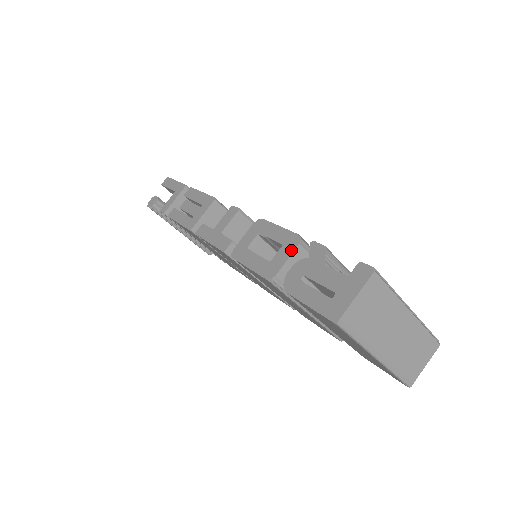
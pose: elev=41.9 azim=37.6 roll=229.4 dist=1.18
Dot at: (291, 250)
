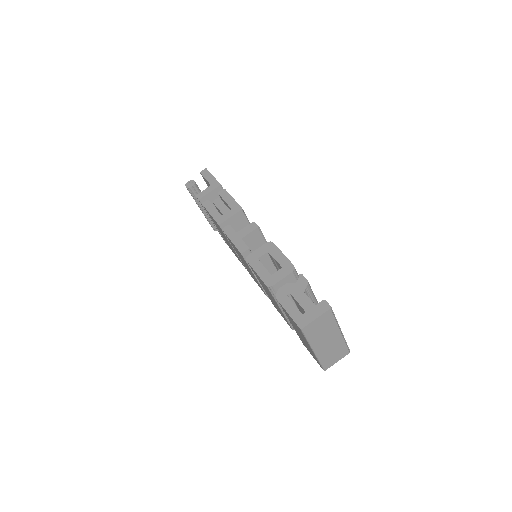
Dot at: (287, 274)
